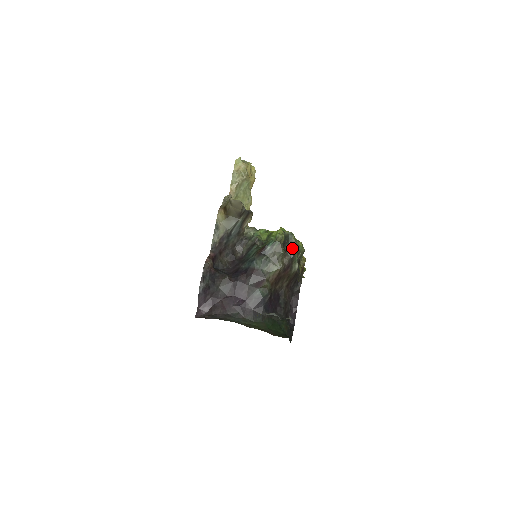
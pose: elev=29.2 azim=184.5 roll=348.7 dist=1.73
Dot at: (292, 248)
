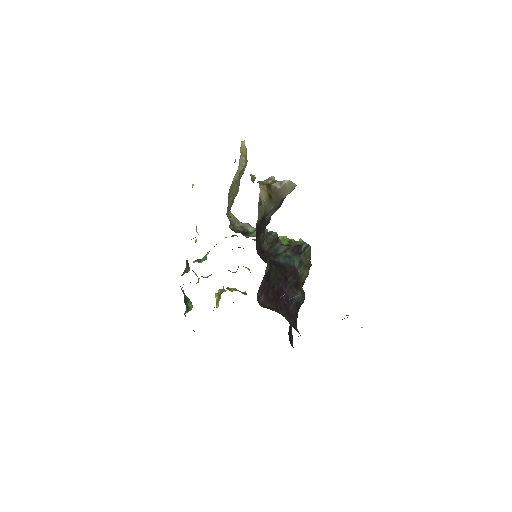
Dot at: occluded
